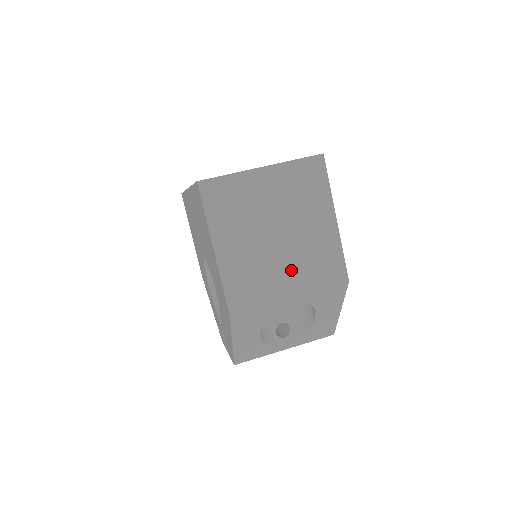
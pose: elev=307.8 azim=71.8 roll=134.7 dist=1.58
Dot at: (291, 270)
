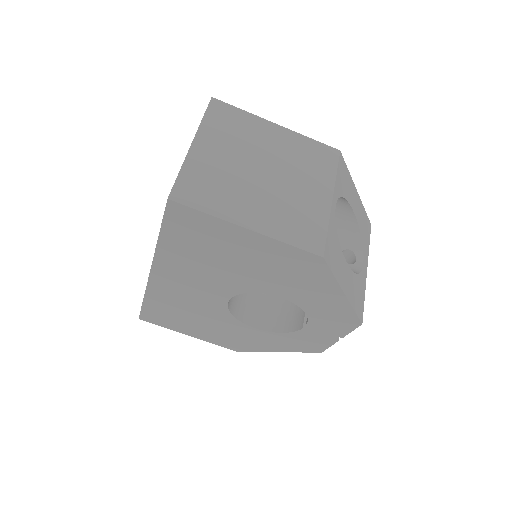
Dot at: (305, 183)
